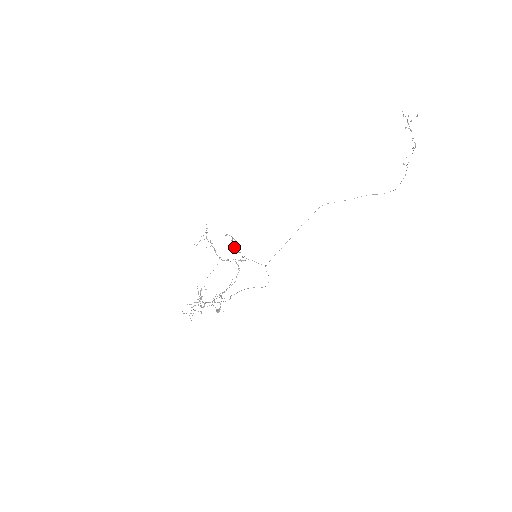
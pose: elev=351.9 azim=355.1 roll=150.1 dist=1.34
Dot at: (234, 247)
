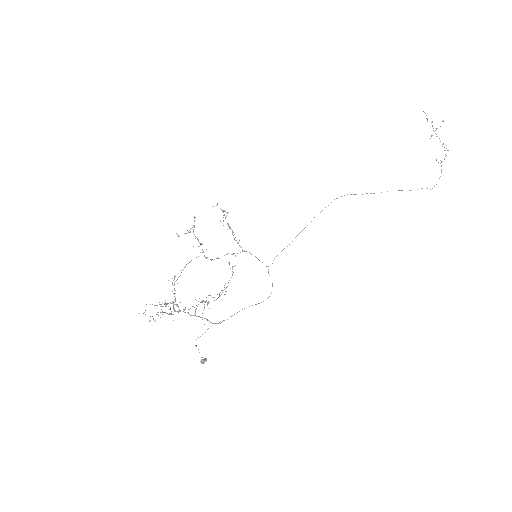
Dot at: (225, 218)
